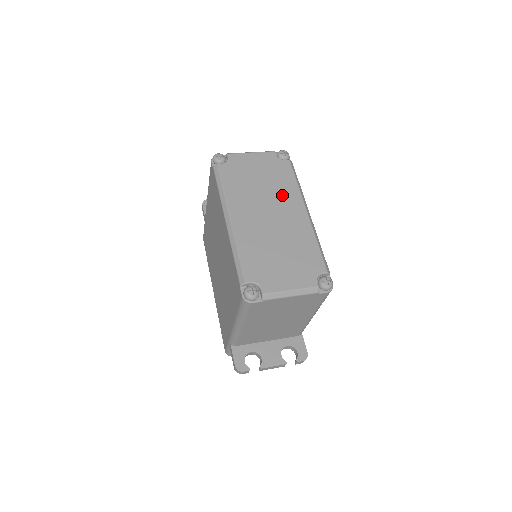
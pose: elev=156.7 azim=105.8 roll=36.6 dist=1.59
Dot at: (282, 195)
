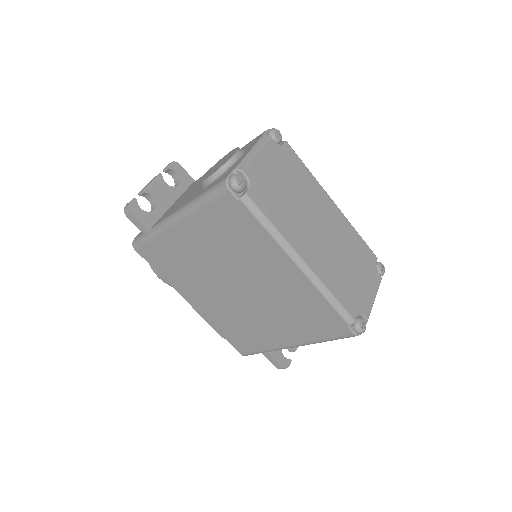
Dot at: (311, 196)
